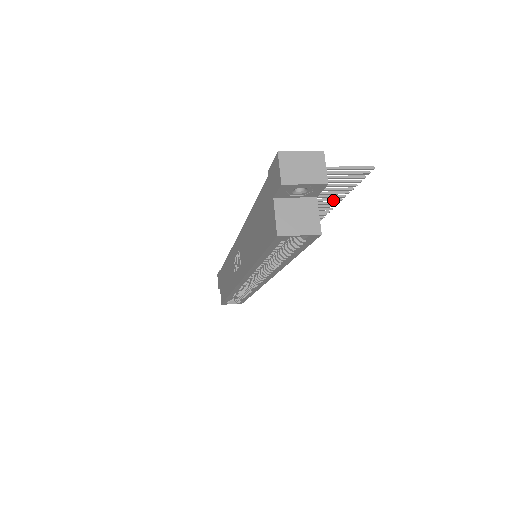
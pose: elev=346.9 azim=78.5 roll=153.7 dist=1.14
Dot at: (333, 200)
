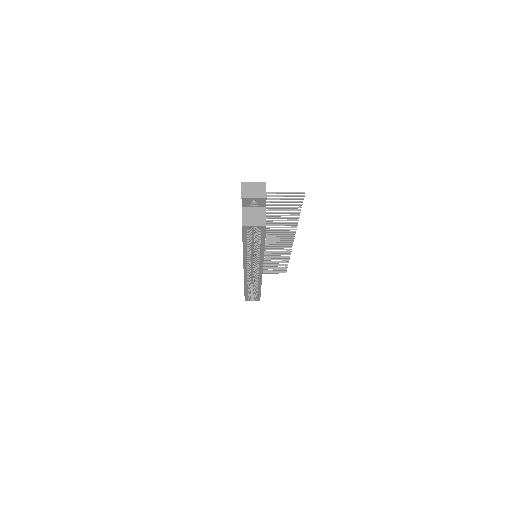
Dot at: (294, 215)
